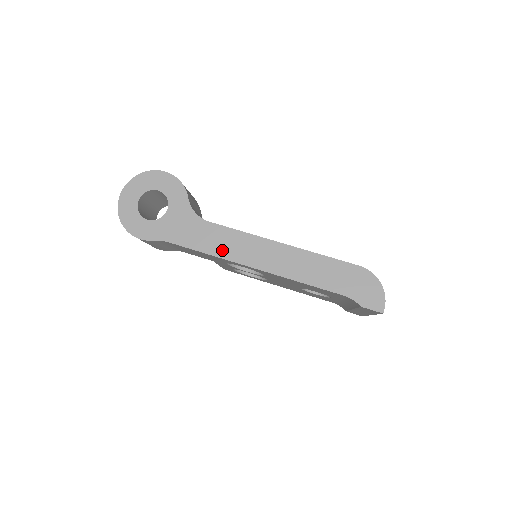
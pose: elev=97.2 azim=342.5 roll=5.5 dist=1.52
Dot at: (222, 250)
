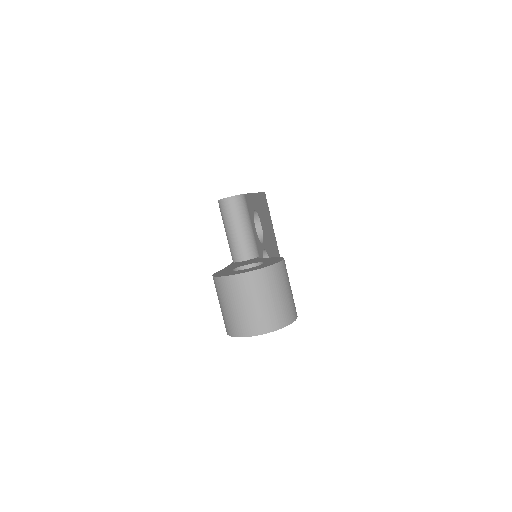
Dot at: occluded
